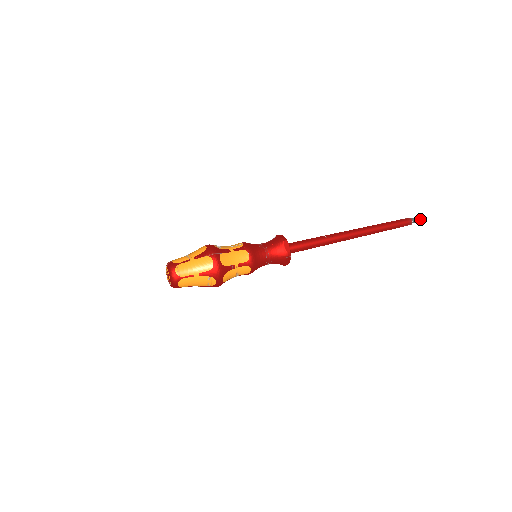
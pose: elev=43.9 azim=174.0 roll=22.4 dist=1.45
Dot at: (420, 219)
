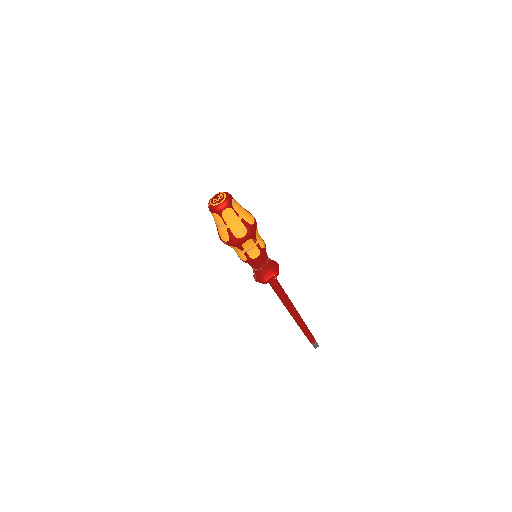
Dot at: (317, 346)
